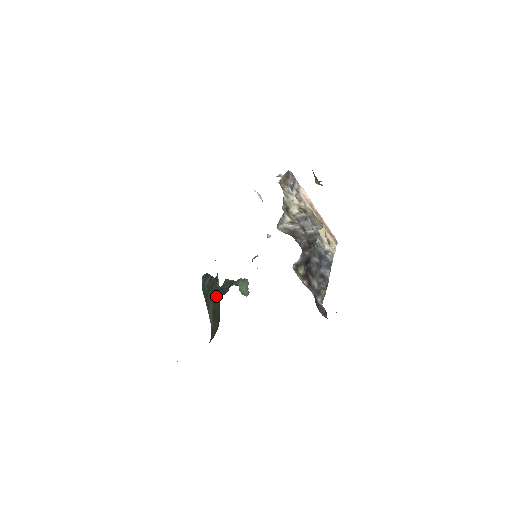
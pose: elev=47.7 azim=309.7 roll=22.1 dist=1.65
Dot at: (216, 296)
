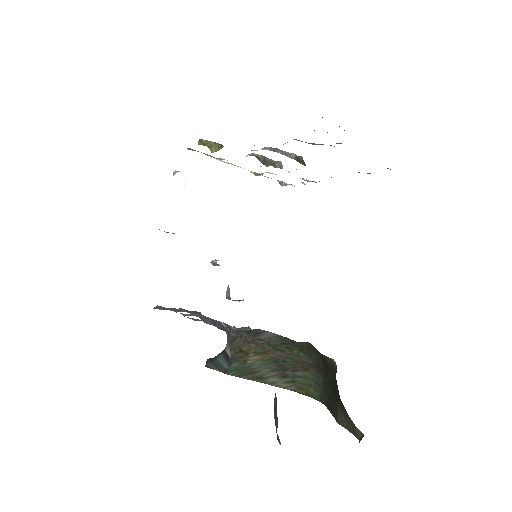
Dot at: (264, 347)
